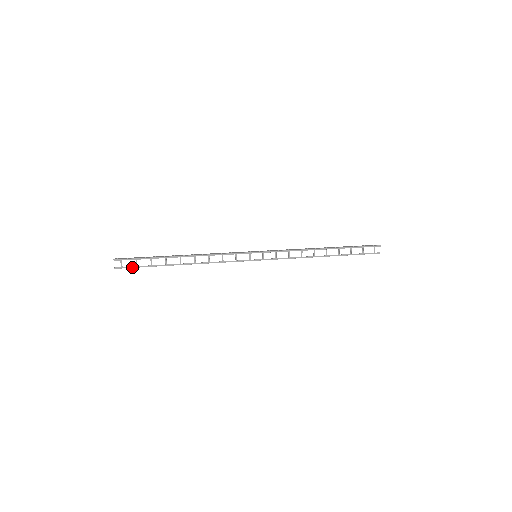
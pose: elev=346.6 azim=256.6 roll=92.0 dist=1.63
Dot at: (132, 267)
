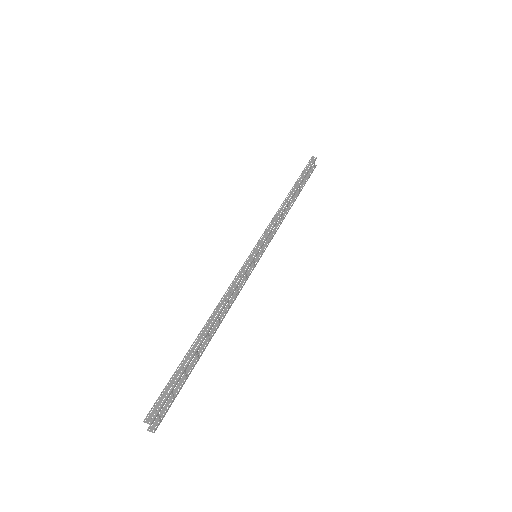
Dot at: (170, 405)
